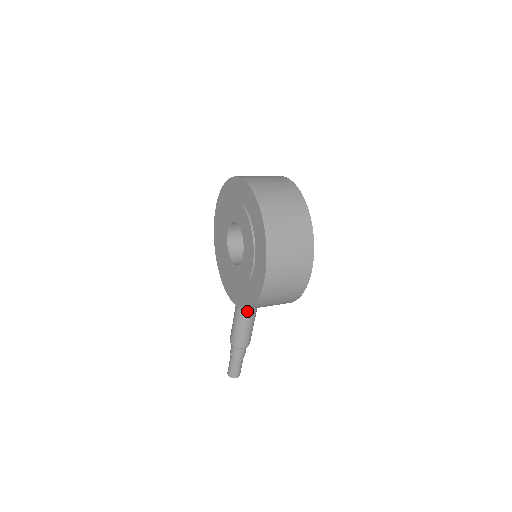
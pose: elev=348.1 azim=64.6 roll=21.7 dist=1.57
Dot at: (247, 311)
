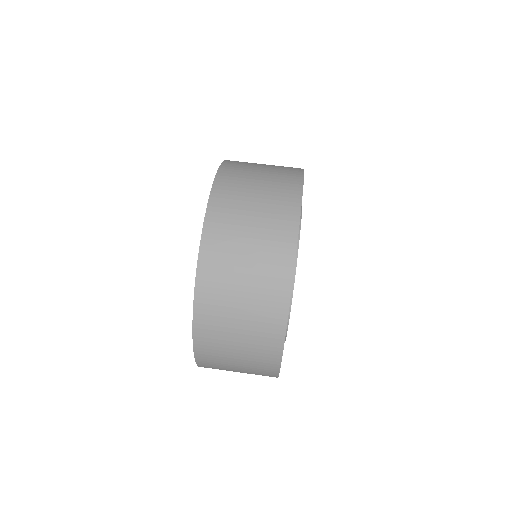
Dot at: occluded
